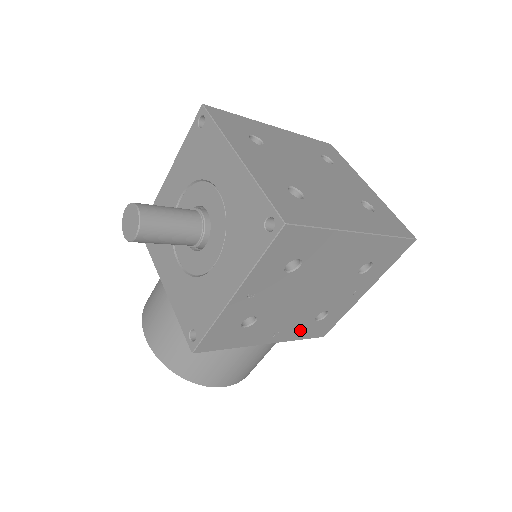
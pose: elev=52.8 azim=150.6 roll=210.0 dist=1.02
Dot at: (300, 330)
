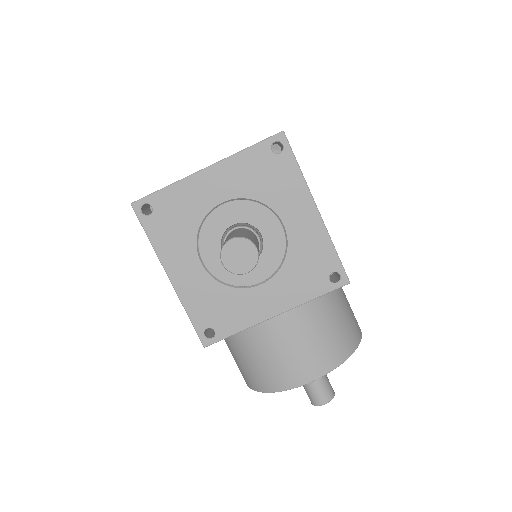
Dot at: occluded
